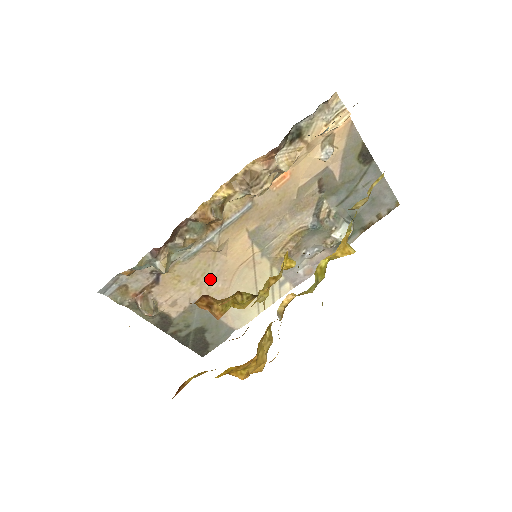
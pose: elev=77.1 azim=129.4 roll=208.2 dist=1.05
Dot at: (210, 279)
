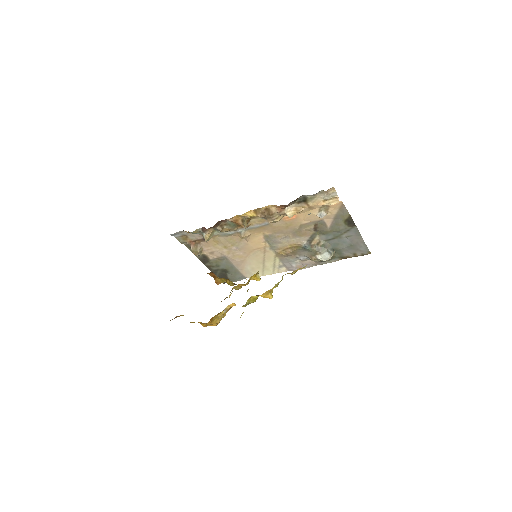
Dot at: (236, 249)
